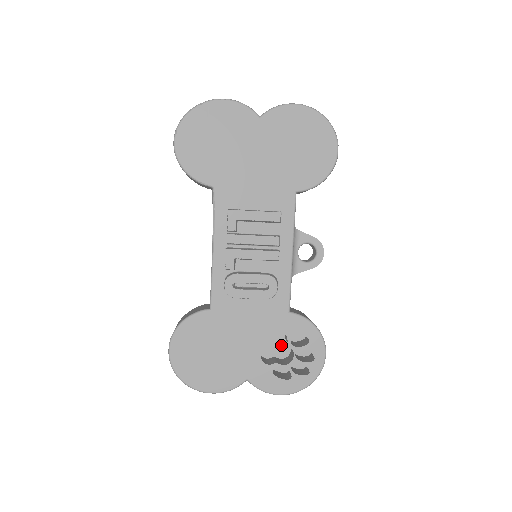
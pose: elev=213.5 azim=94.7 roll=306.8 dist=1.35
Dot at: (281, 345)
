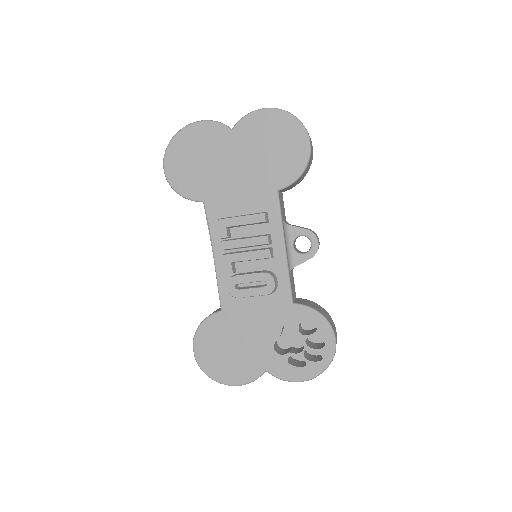
Dot at: (296, 335)
